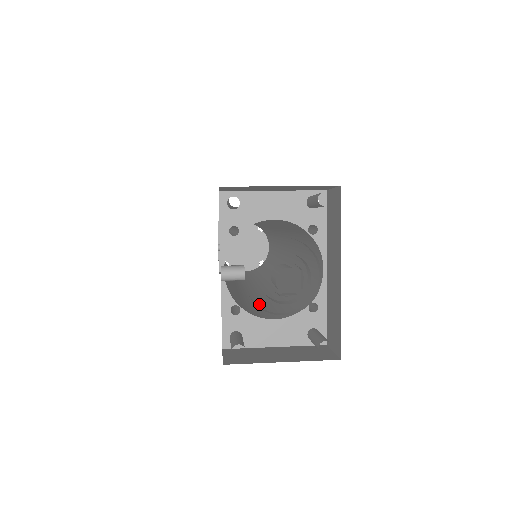
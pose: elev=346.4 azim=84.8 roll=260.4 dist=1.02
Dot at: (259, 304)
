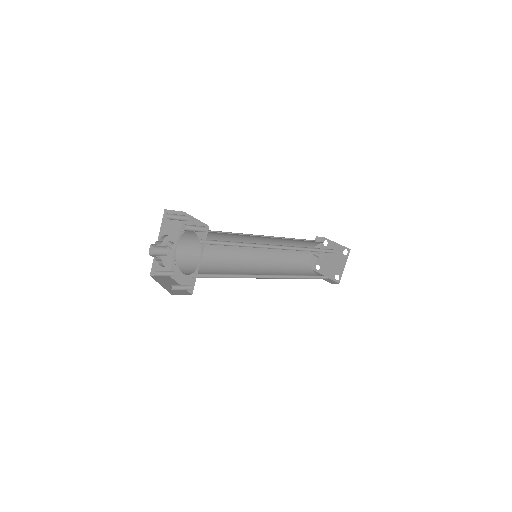
Dot at: (211, 272)
